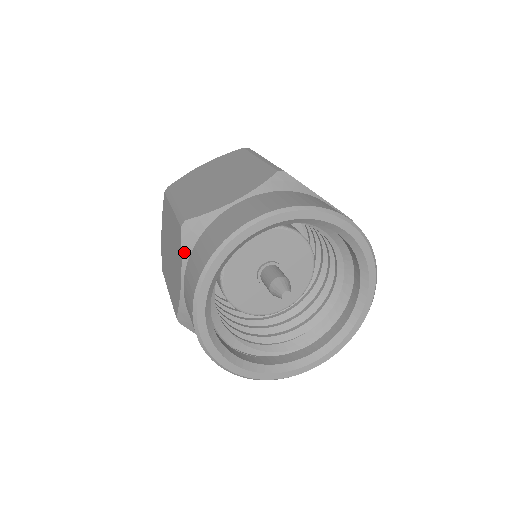
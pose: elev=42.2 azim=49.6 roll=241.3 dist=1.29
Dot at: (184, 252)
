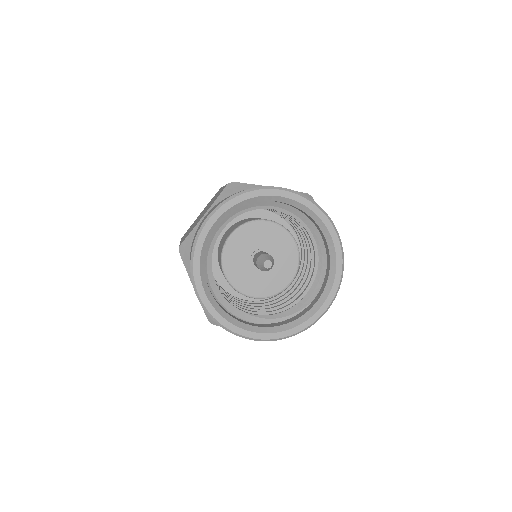
Dot at: (186, 267)
